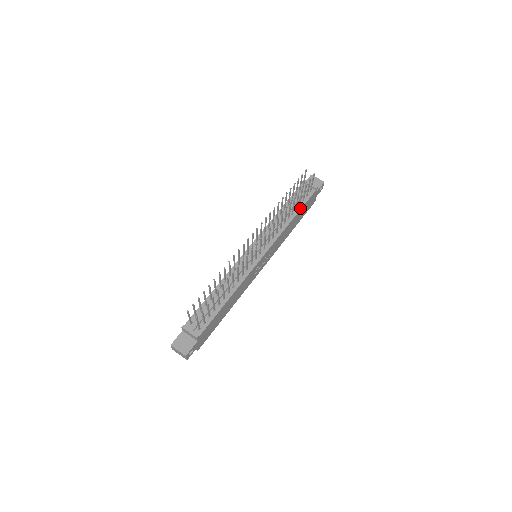
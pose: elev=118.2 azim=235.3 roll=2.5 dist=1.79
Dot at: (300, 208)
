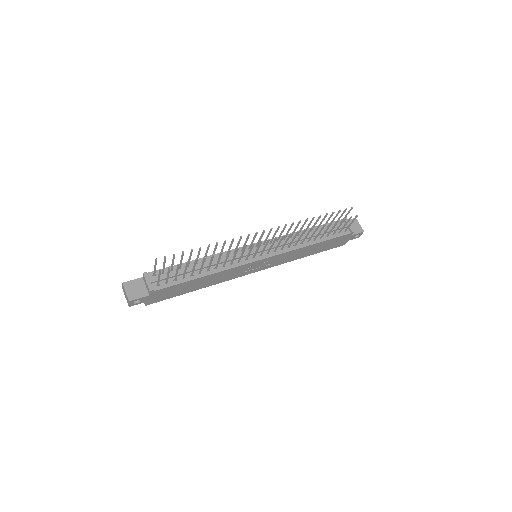
Dot at: (325, 239)
